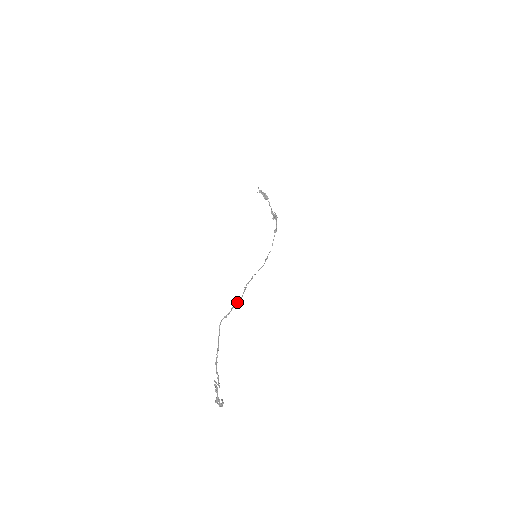
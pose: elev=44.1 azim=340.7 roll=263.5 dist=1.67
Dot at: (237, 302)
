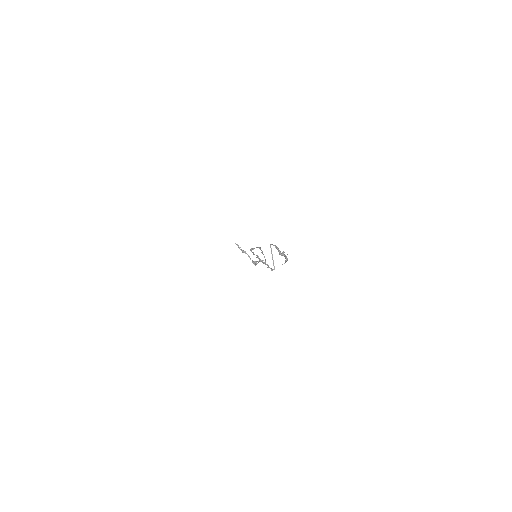
Dot at: (259, 247)
